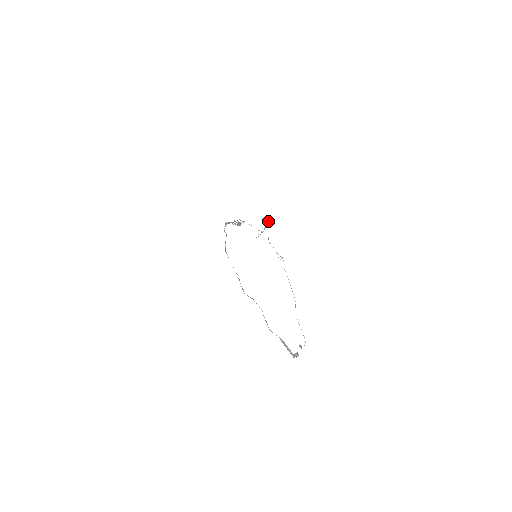
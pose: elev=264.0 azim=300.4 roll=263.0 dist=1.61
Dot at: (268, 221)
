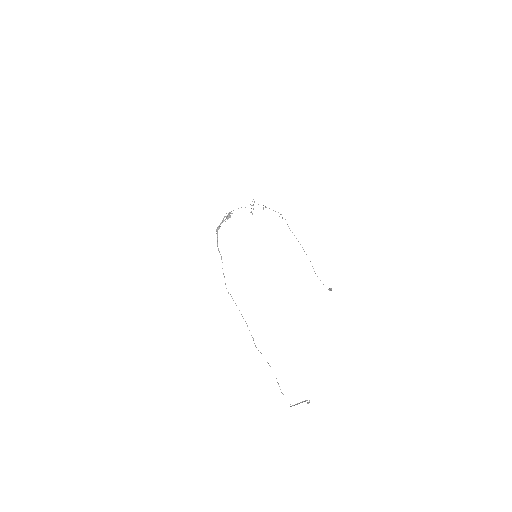
Dot at: occluded
